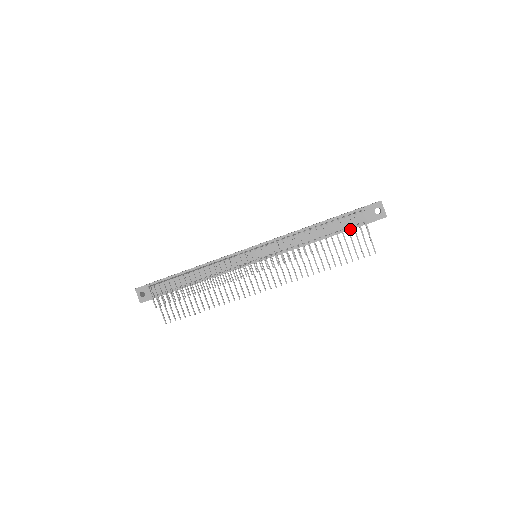
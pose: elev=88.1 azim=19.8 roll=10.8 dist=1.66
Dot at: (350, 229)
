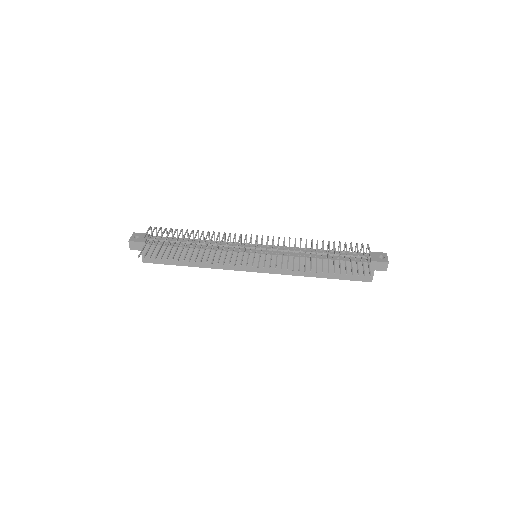
Dot at: (352, 261)
